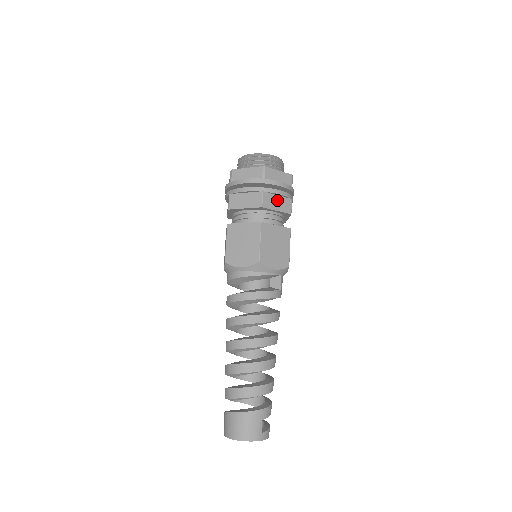
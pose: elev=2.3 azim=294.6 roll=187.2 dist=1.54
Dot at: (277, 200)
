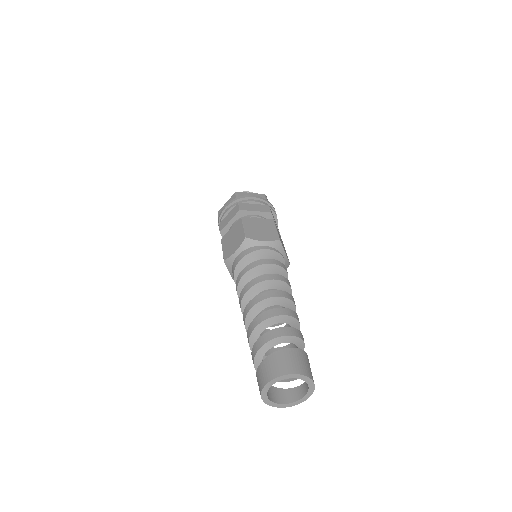
Dot at: occluded
